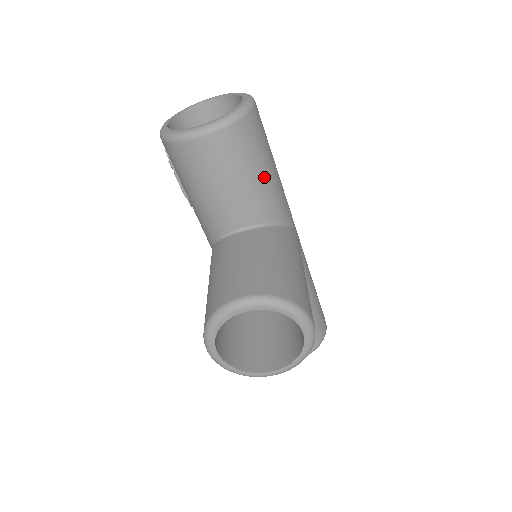
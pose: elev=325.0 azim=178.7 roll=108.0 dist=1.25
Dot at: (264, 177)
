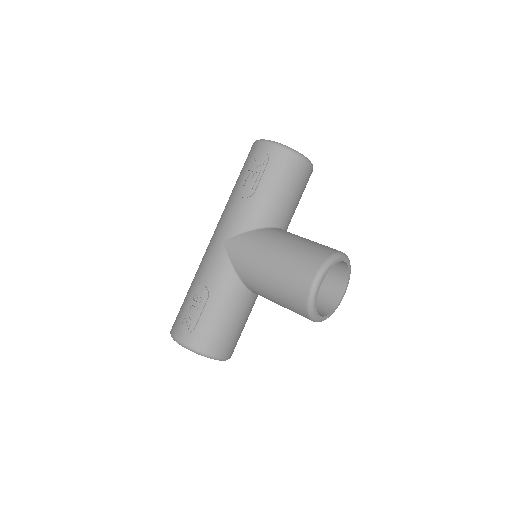
Dot at: occluded
